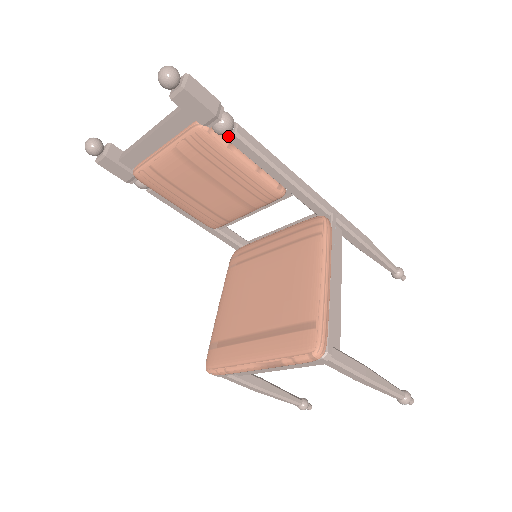
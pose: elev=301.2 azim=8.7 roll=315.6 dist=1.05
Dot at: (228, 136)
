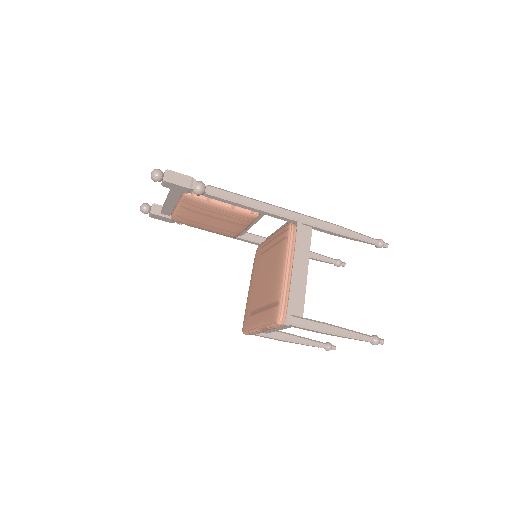
Dot at: (204, 195)
